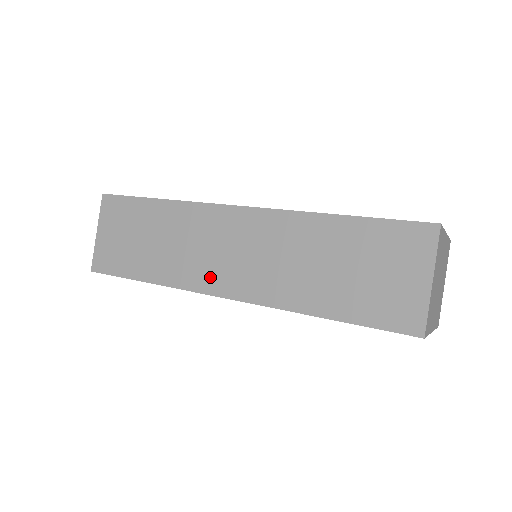
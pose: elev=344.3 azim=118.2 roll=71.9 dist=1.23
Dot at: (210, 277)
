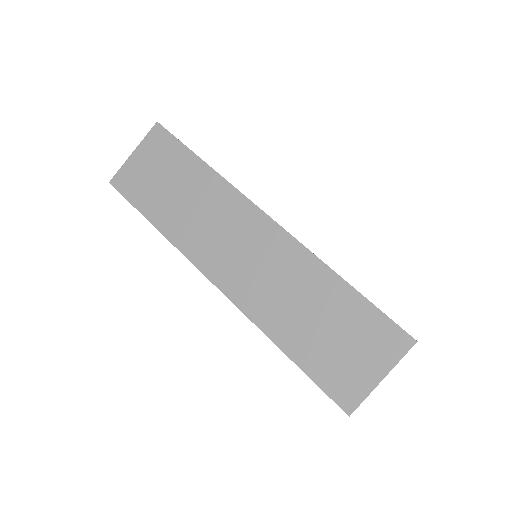
Dot at: (211, 258)
